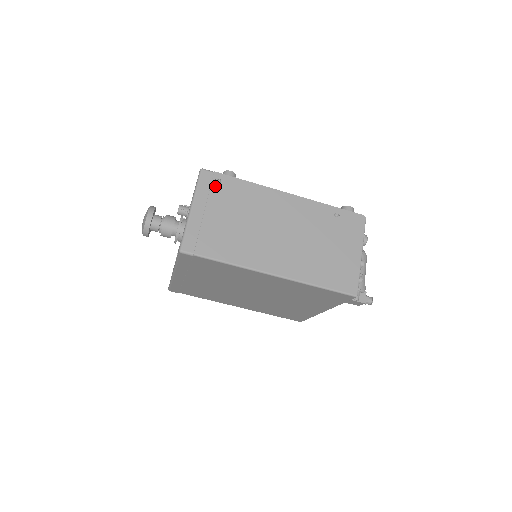
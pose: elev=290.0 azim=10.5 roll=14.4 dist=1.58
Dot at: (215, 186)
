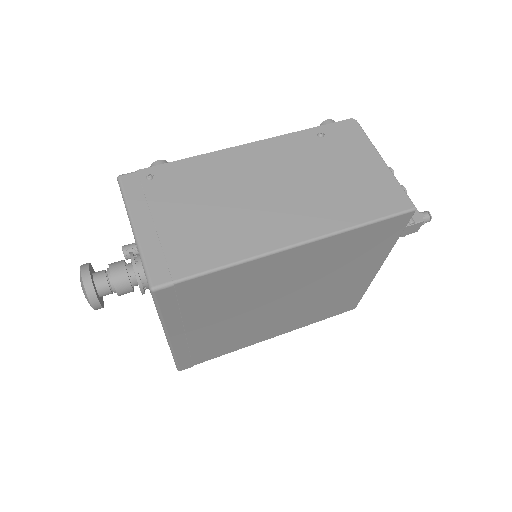
Dot at: (149, 186)
